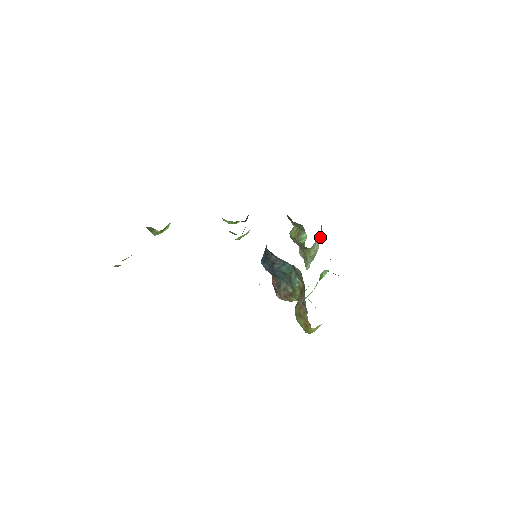
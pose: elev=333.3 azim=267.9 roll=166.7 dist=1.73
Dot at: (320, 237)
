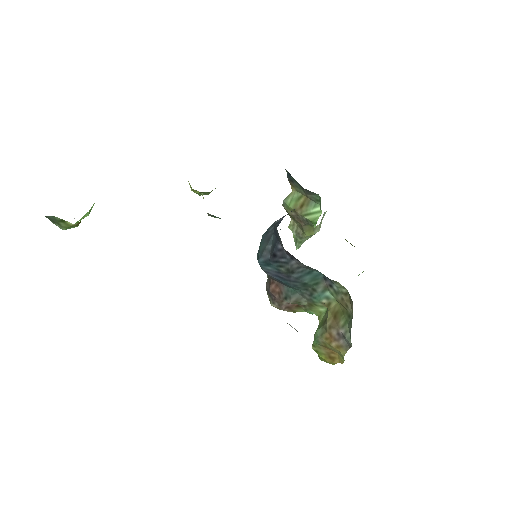
Dot at: occluded
